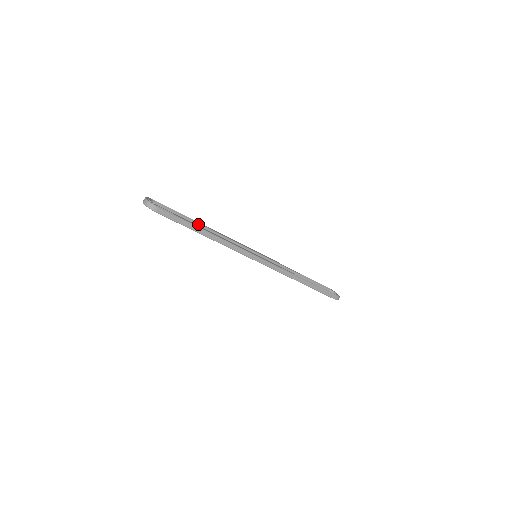
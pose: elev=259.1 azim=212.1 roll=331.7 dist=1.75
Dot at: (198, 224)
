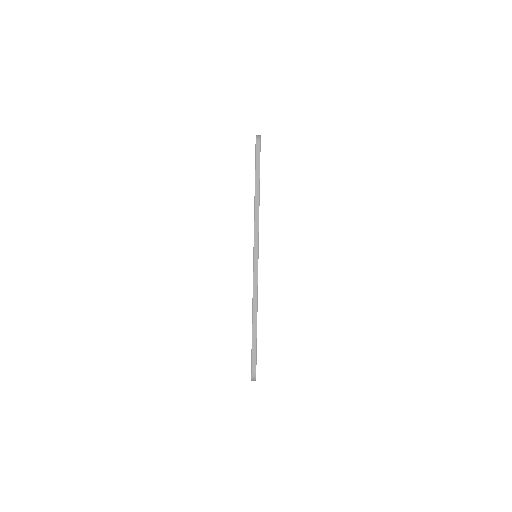
Dot at: occluded
